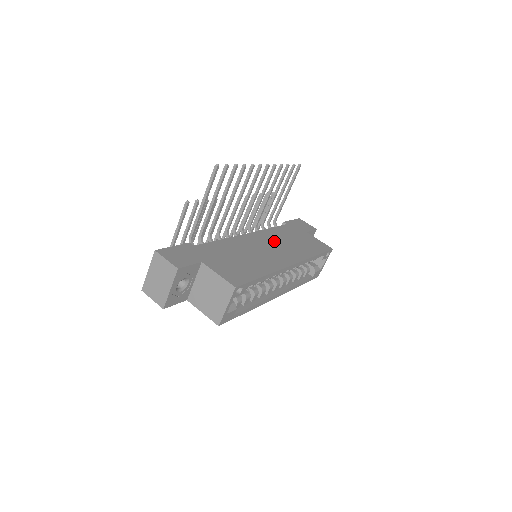
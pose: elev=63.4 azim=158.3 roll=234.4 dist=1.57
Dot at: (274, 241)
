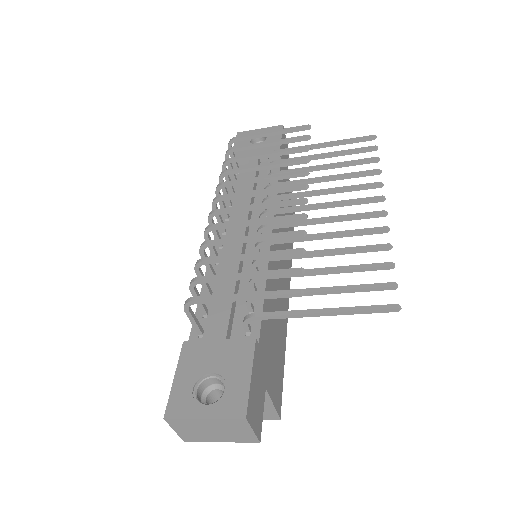
Dot at: occluded
